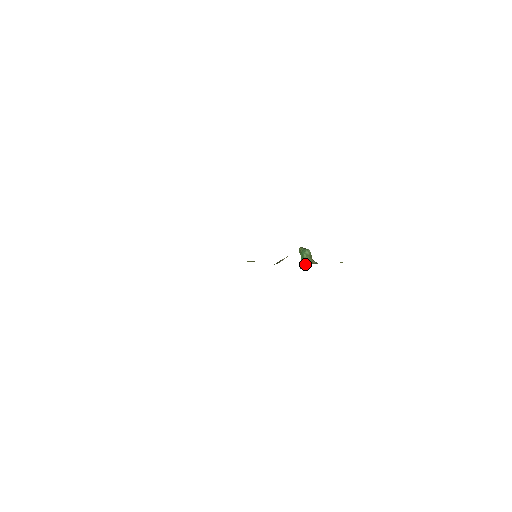
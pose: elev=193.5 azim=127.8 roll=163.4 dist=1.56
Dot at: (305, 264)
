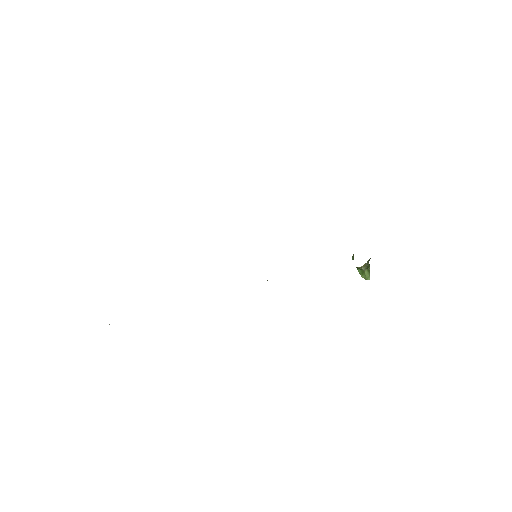
Dot at: occluded
